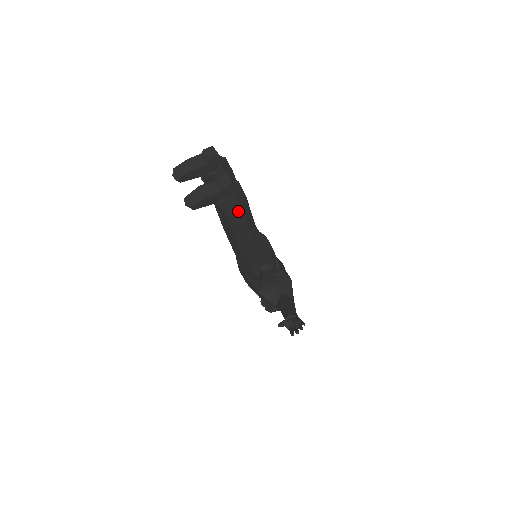
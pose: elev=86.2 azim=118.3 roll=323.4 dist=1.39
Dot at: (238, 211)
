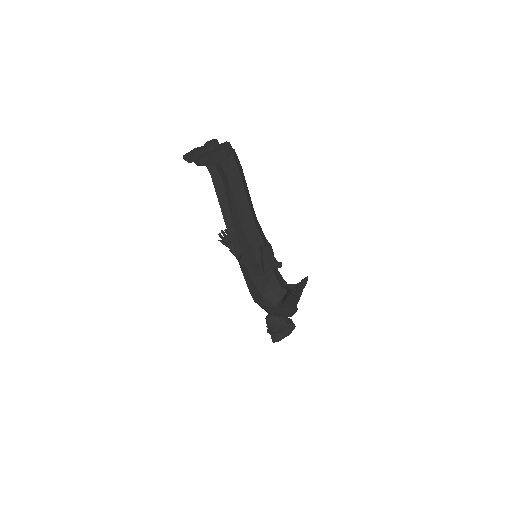
Dot at: (236, 174)
